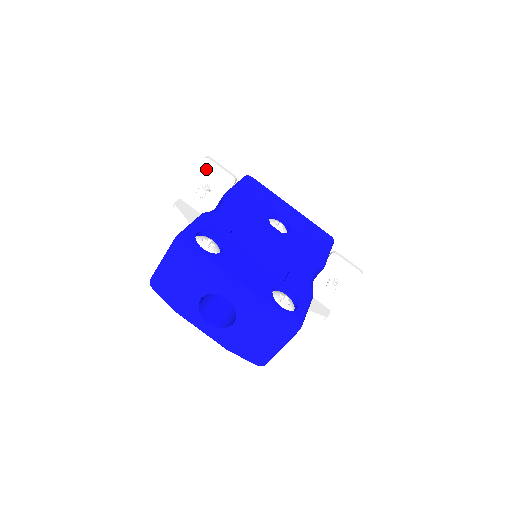
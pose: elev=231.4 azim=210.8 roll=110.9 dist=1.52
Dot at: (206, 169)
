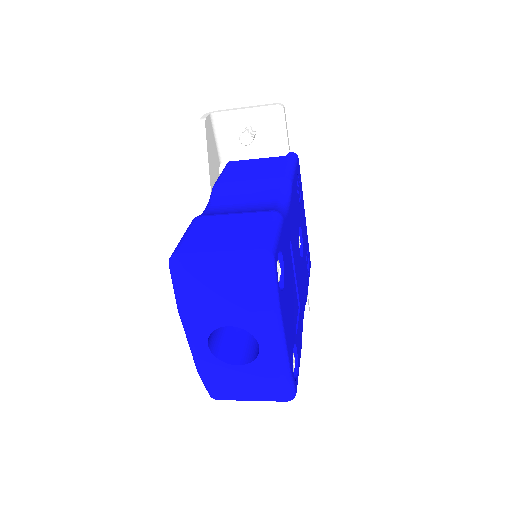
Dot at: (270, 116)
